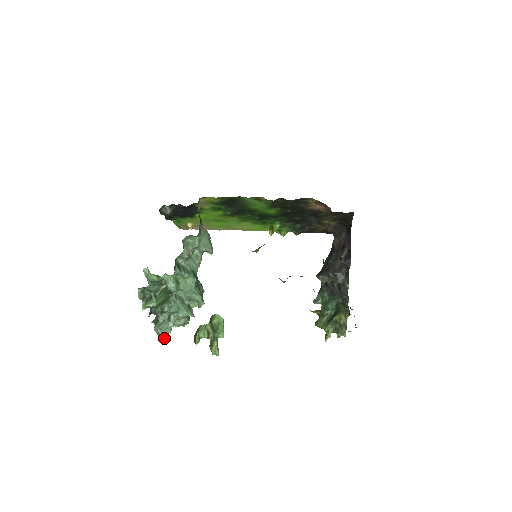
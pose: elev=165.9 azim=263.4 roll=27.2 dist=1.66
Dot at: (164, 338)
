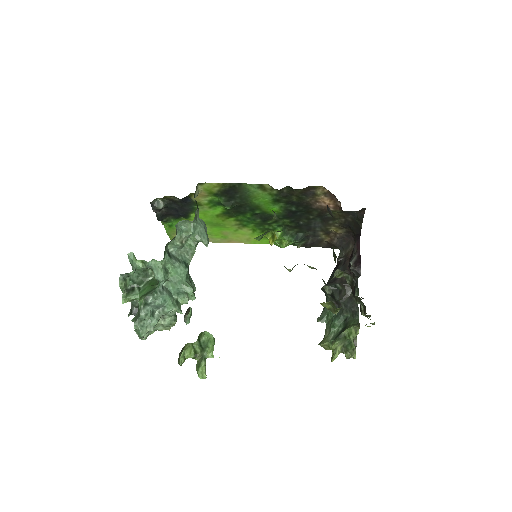
Dot at: (144, 339)
